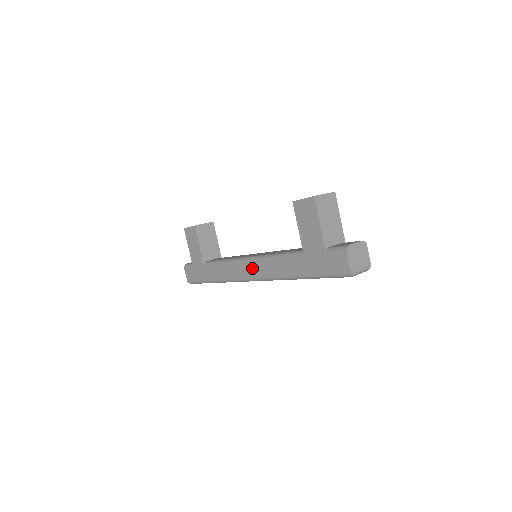
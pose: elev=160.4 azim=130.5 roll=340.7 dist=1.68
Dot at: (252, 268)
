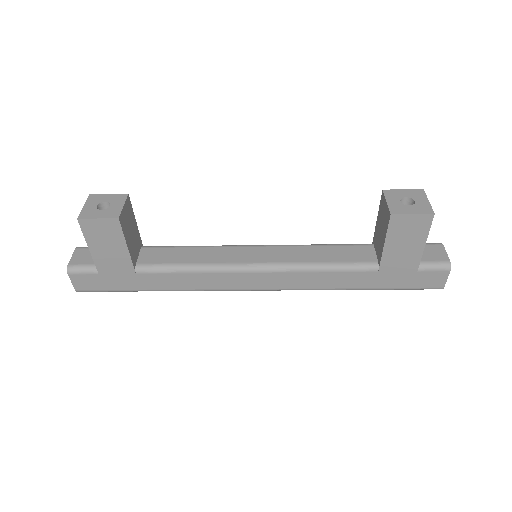
Dot at: (266, 279)
